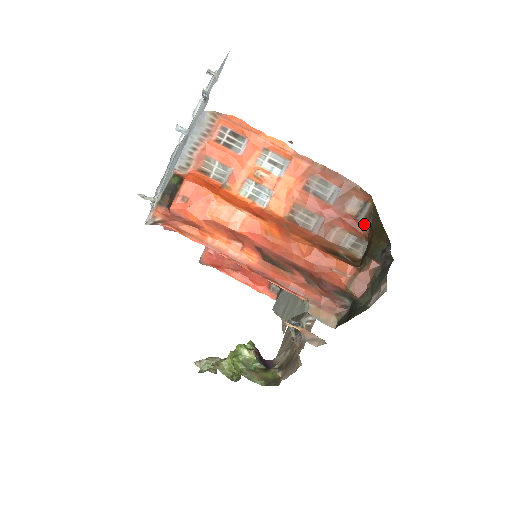
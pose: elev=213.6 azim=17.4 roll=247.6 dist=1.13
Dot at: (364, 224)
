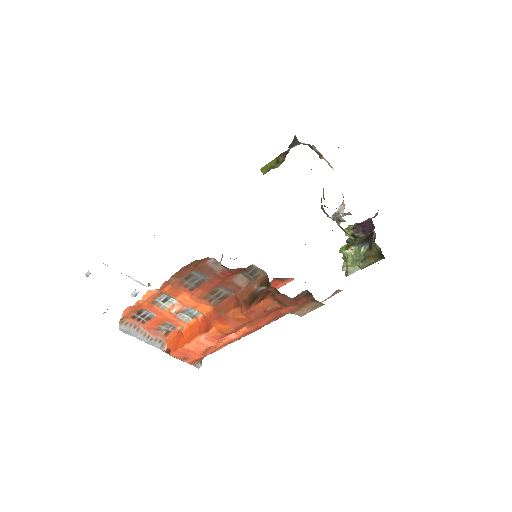
Dot at: (233, 269)
